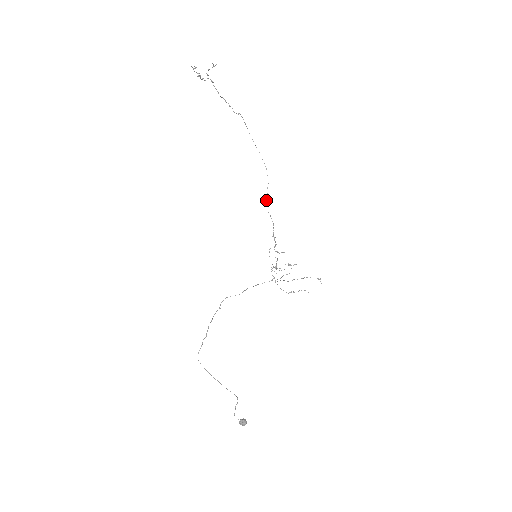
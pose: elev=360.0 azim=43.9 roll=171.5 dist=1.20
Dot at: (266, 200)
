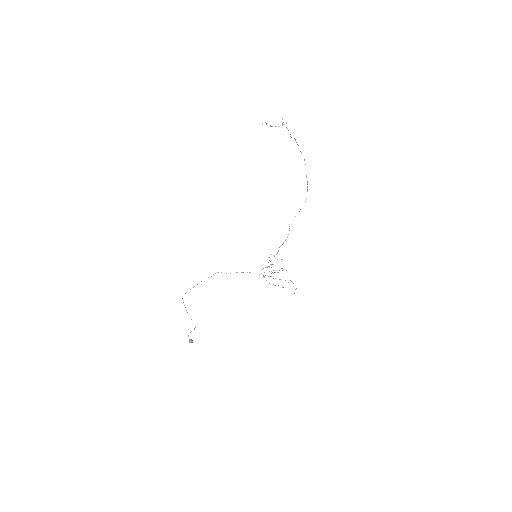
Dot at: occluded
